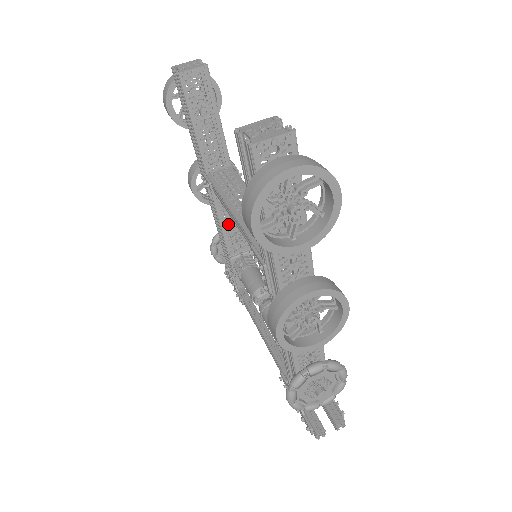
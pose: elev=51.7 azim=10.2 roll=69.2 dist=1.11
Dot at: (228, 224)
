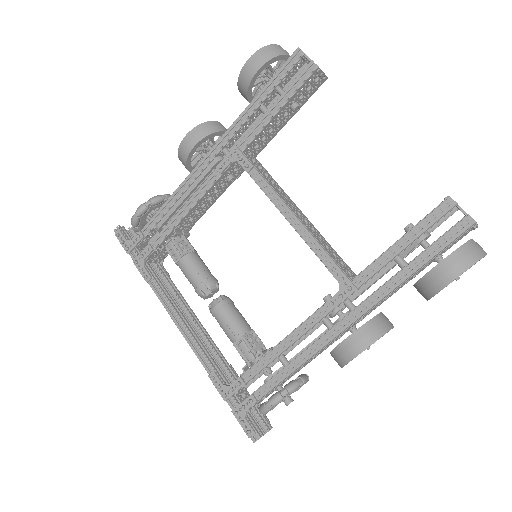
Dot at: (204, 201)
